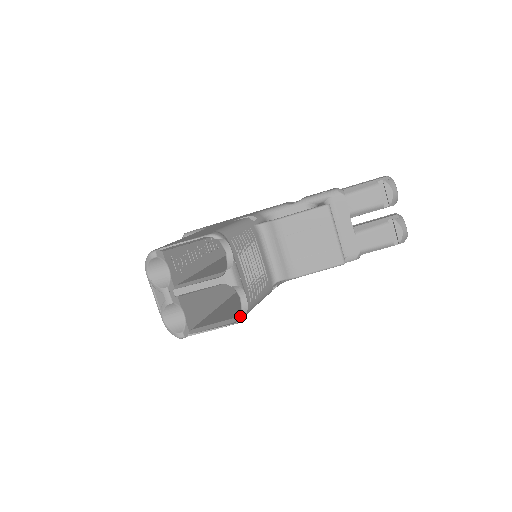
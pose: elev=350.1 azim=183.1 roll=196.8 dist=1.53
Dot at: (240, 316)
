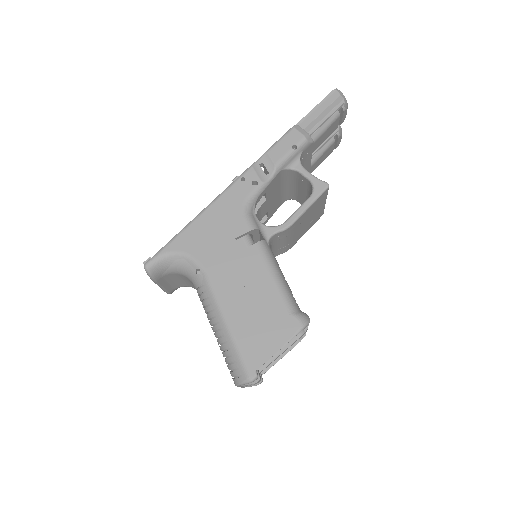
Dot at: occluded
